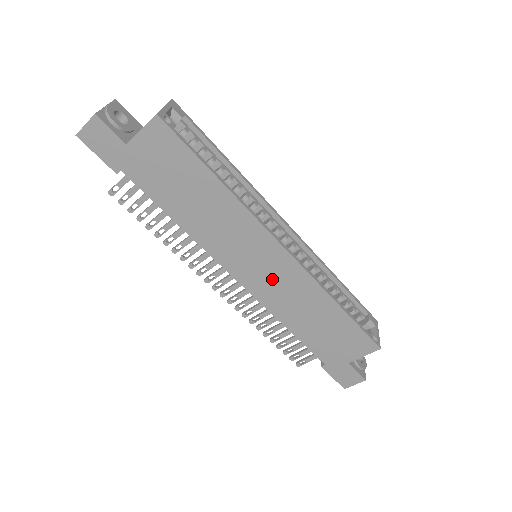
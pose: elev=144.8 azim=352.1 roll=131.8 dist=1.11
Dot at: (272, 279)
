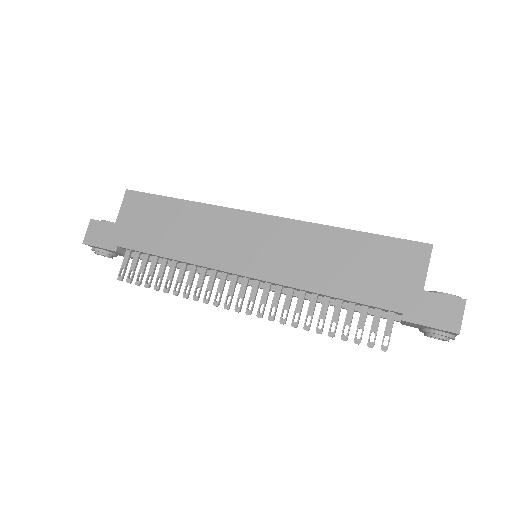
Dot at: (272, 250)
